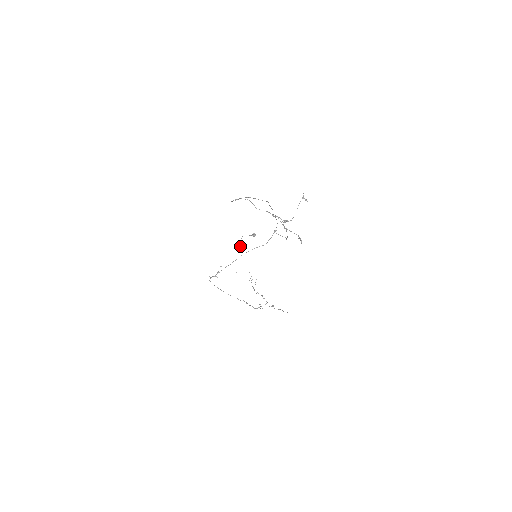
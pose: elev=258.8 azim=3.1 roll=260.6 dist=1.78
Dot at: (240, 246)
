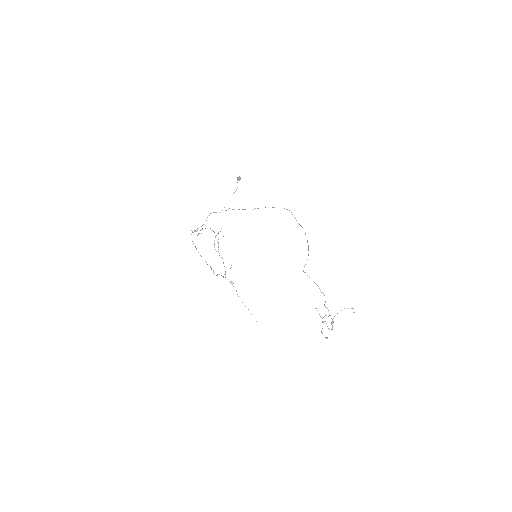
Dot at: occluded
